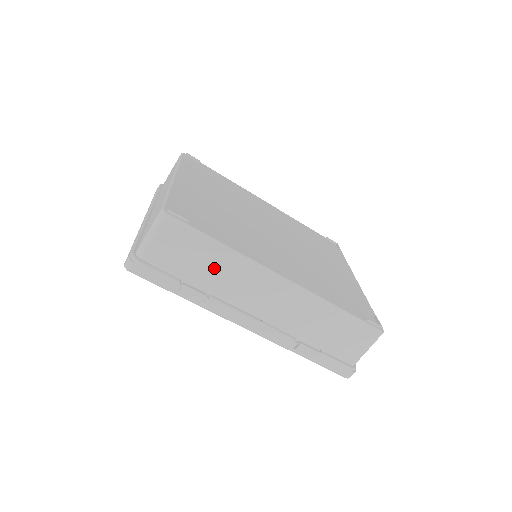
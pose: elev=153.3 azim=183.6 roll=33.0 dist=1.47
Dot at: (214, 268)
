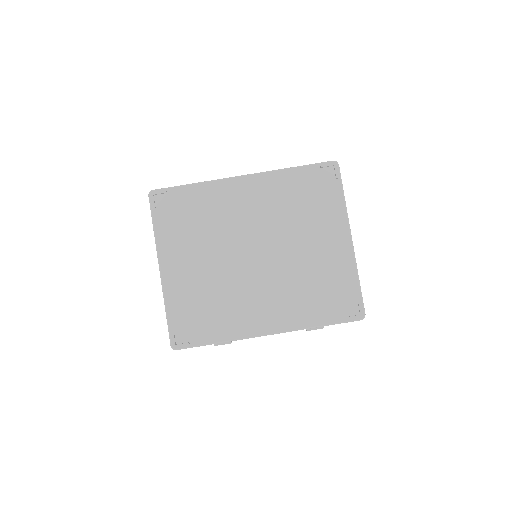
Dot at: occluded
